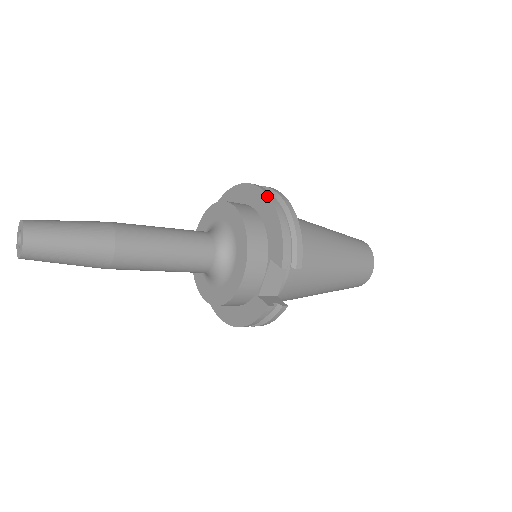
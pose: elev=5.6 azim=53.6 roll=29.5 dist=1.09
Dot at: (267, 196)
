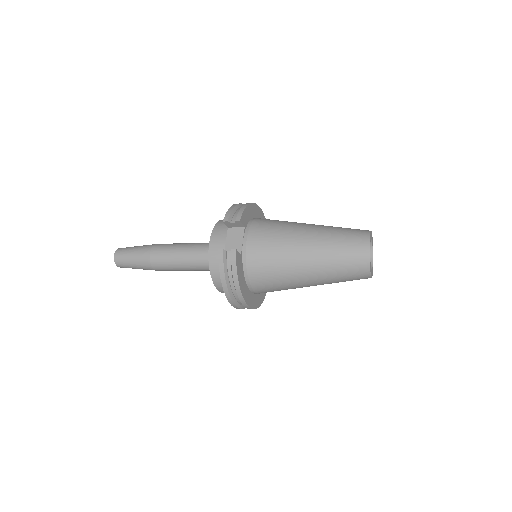
Dot at: occluded
